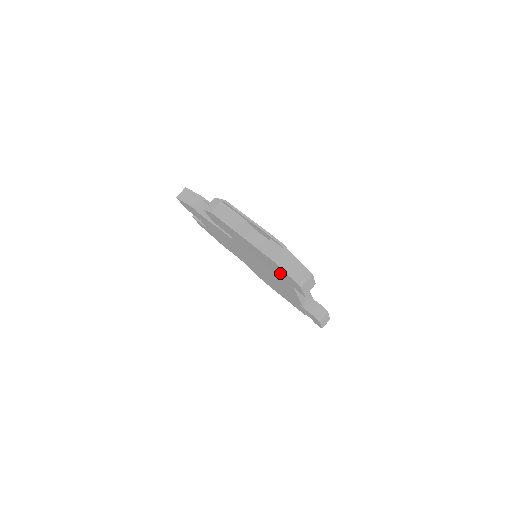
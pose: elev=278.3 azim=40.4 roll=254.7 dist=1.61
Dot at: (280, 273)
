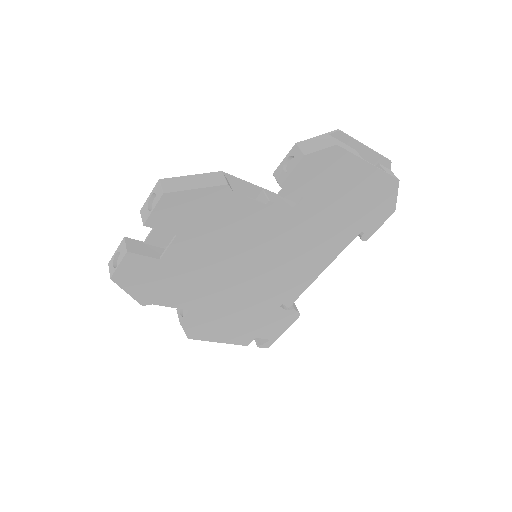
Dot at: (368, 212)
